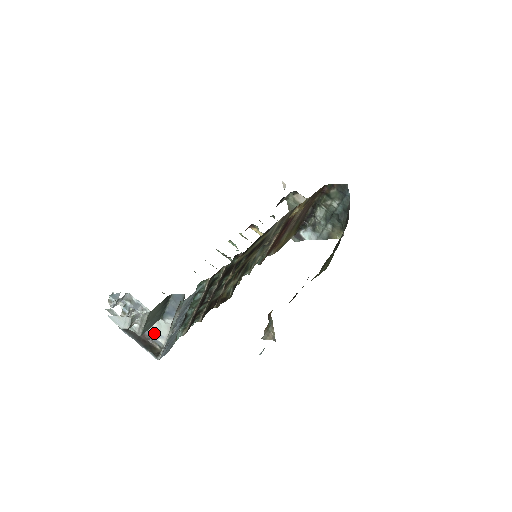
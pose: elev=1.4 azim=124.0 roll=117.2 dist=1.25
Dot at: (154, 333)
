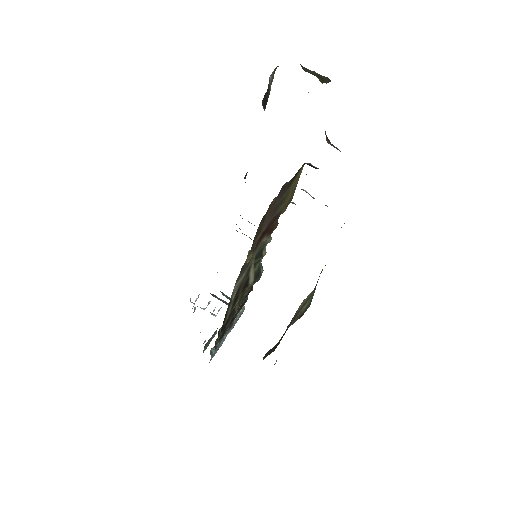
Dot at: occluded
